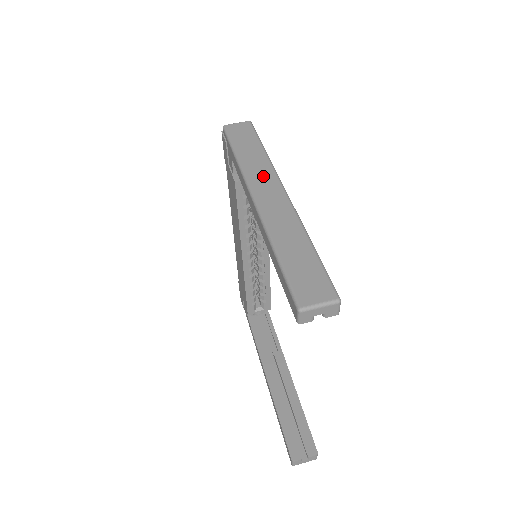
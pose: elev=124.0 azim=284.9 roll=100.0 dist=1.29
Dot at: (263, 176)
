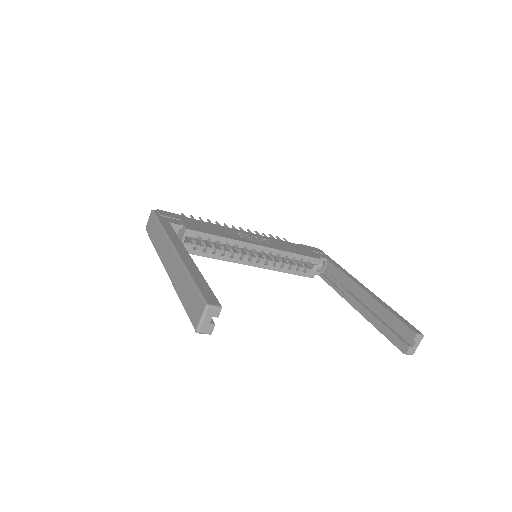
Dot at: (164, 249)
